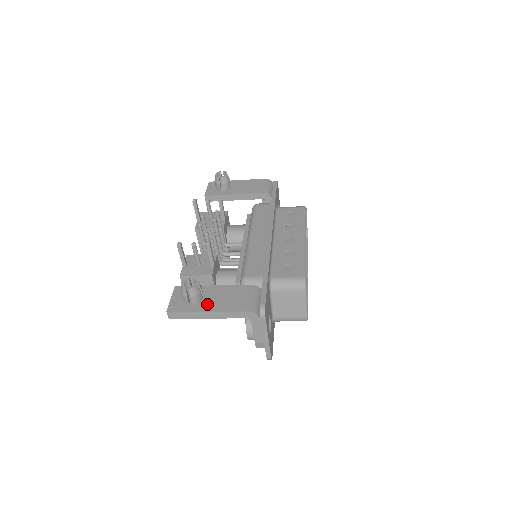
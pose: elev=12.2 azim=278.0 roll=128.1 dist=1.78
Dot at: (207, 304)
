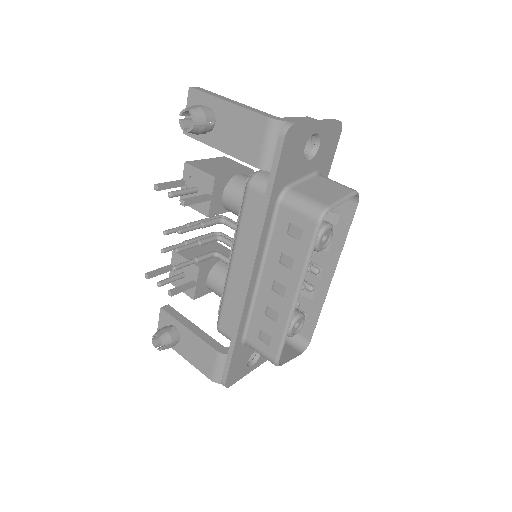
Dot at: (183, 349)
